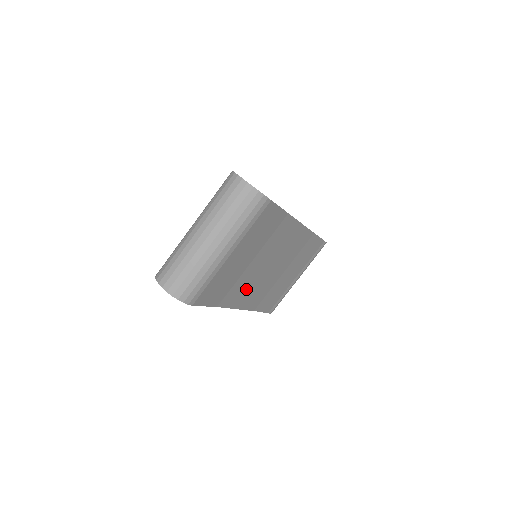
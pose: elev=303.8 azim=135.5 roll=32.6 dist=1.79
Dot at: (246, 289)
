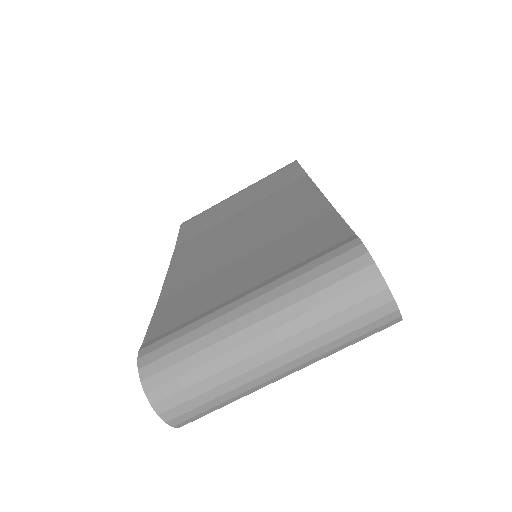
Dot at: occluded
